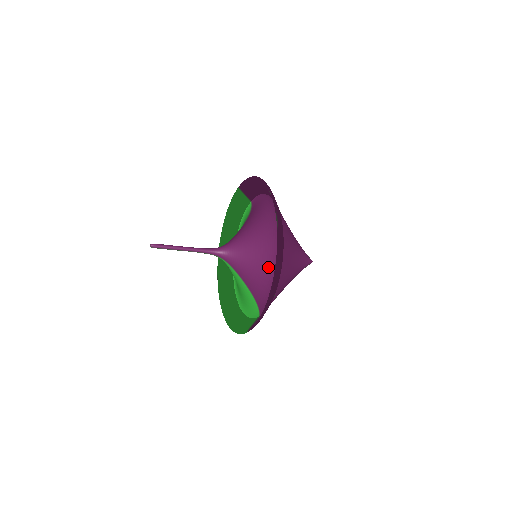
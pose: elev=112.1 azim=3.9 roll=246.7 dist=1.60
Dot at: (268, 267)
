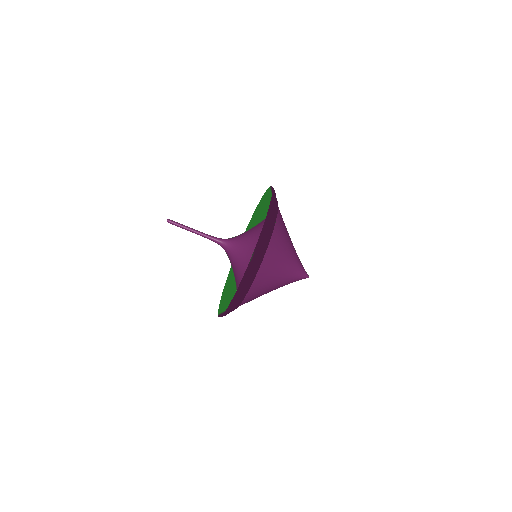
Dot at: occluded
